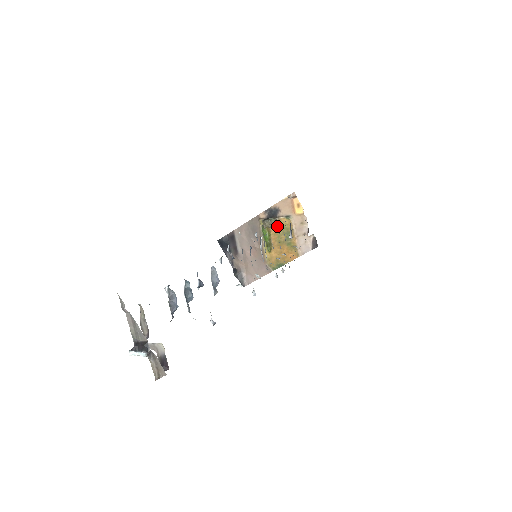
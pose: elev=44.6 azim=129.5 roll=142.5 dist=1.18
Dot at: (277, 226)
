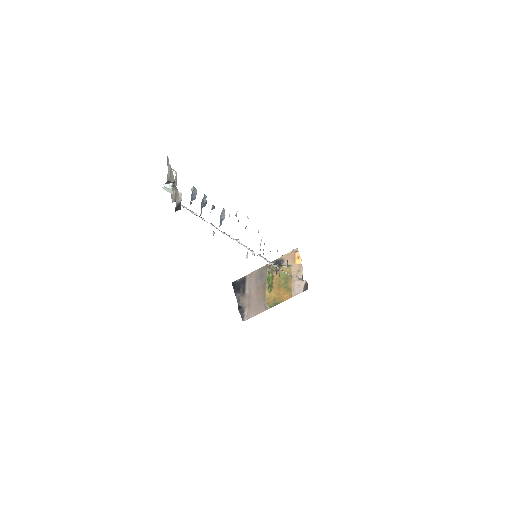
Dot at: (280, 273)
